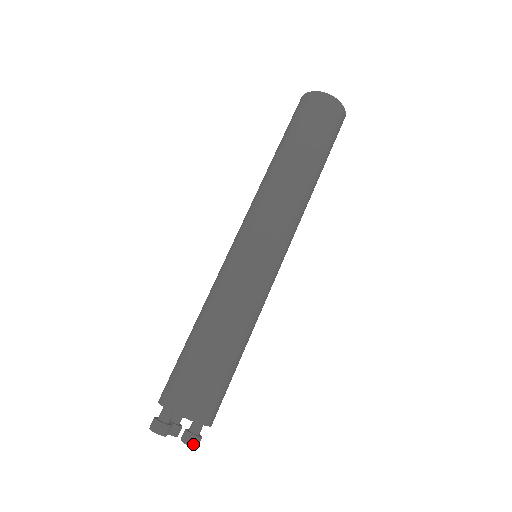
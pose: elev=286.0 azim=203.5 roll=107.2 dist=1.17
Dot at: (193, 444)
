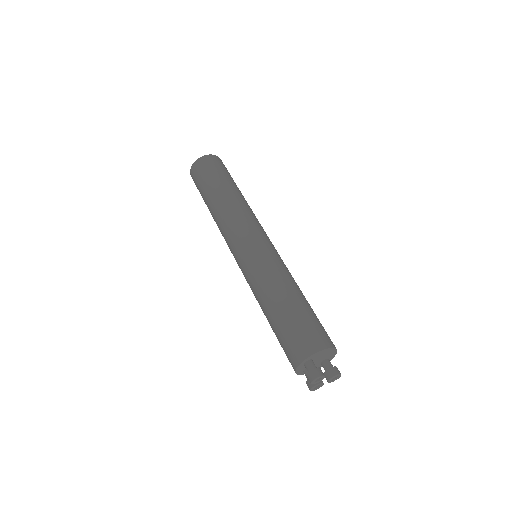
Dot at: (339, 372)
